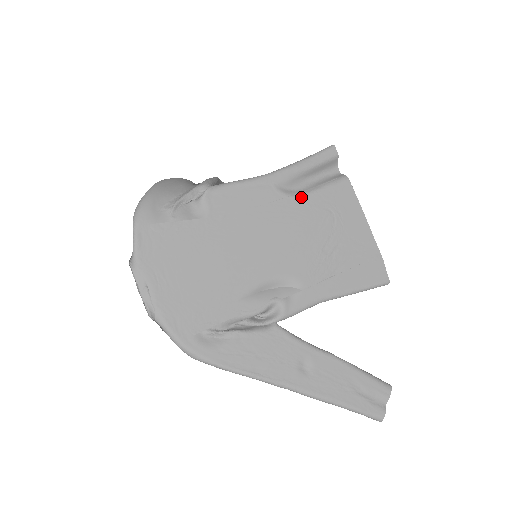
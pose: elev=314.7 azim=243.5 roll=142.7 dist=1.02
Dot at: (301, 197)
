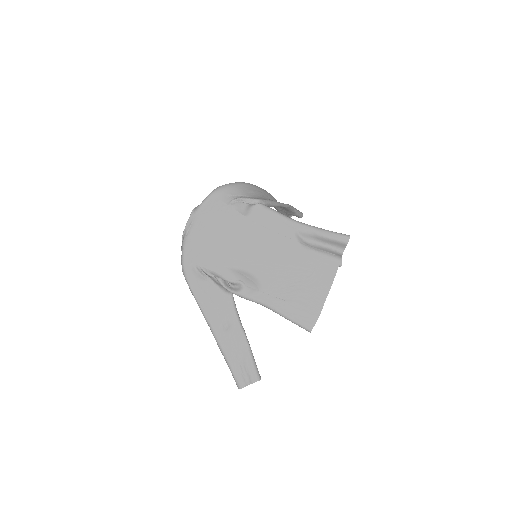
Dot at: (304, 247)
